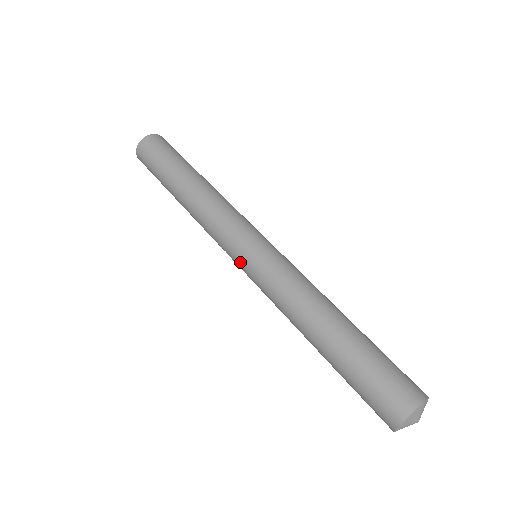
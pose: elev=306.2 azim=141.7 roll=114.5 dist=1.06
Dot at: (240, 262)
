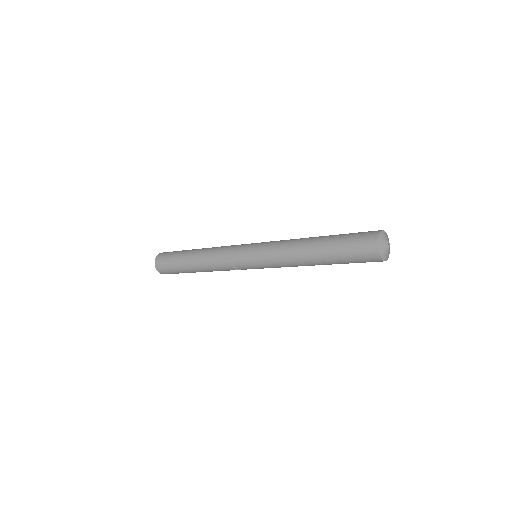
Dot at: (248, 261)
